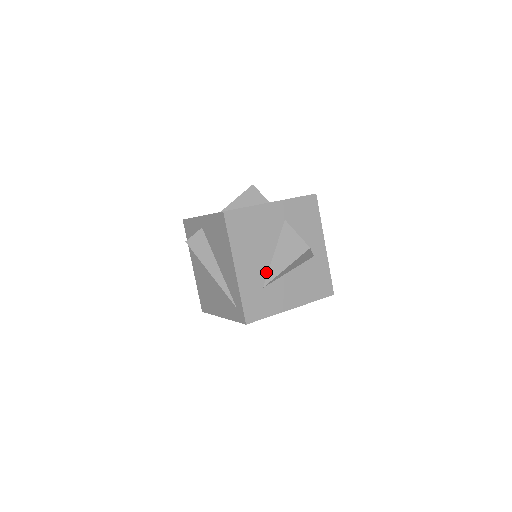
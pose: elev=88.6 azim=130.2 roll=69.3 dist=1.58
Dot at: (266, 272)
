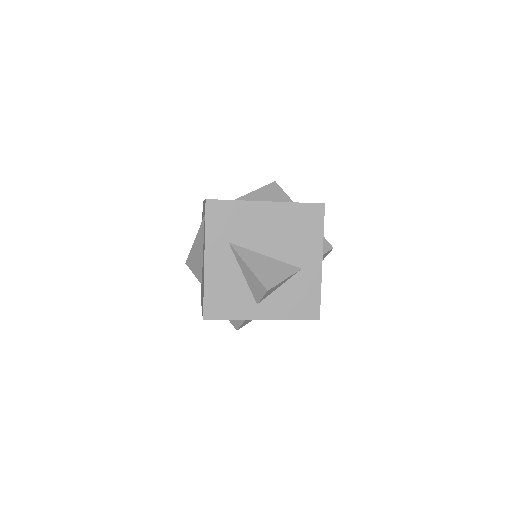
Dot at: occluded
